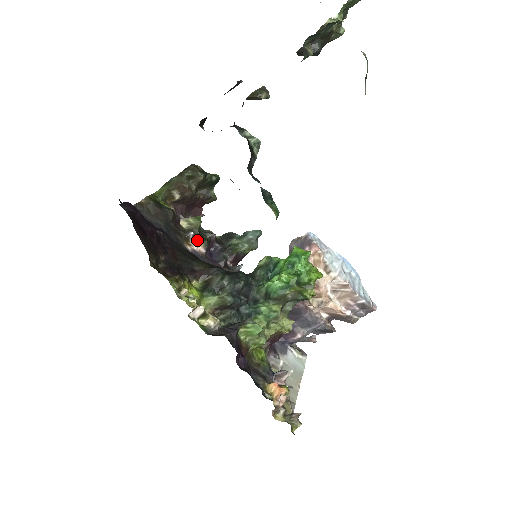
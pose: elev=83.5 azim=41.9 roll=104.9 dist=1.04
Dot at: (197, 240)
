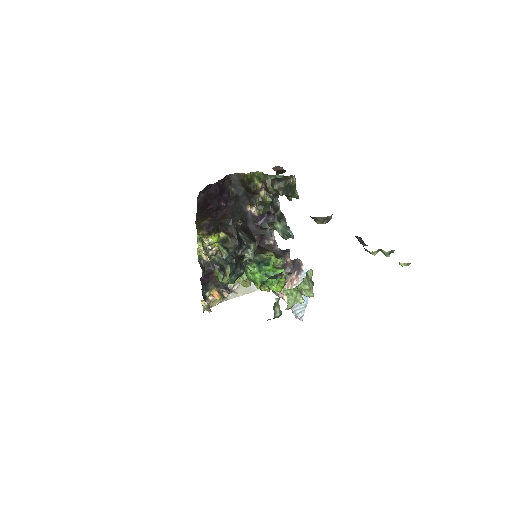
Dot at: (259, 208)
